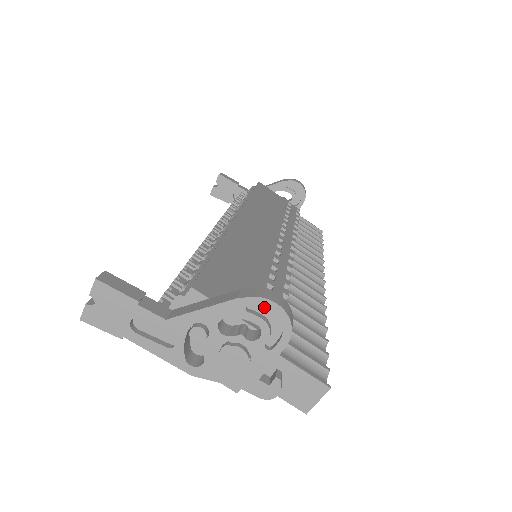
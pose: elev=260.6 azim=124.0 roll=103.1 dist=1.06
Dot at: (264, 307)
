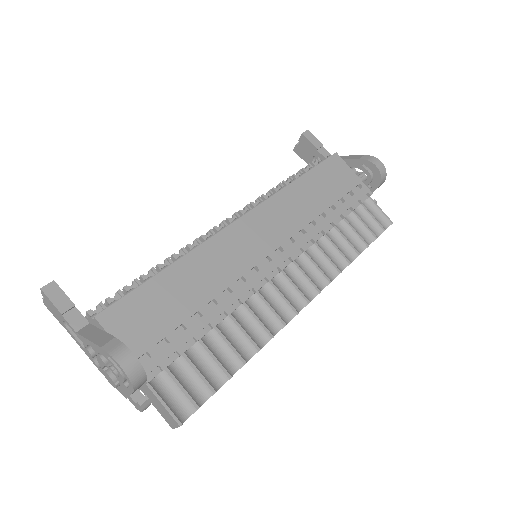
Dot at: (120, 360)
